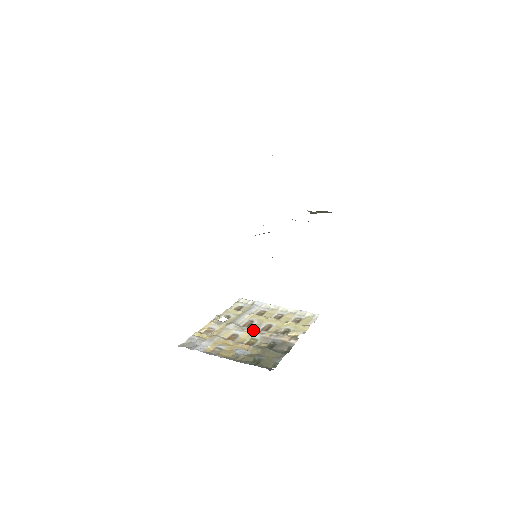
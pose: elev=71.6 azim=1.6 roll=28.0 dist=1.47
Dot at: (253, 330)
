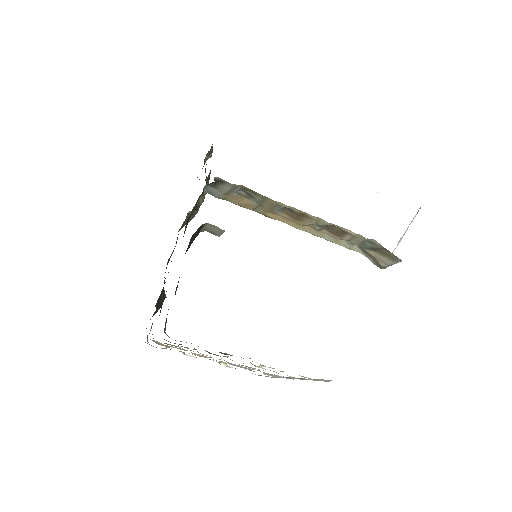
Dot at: occluded
